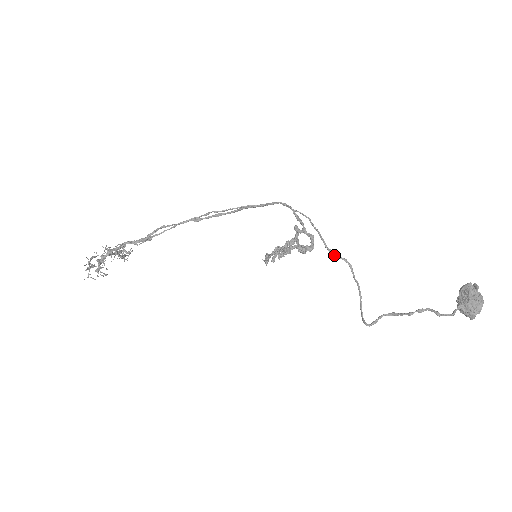
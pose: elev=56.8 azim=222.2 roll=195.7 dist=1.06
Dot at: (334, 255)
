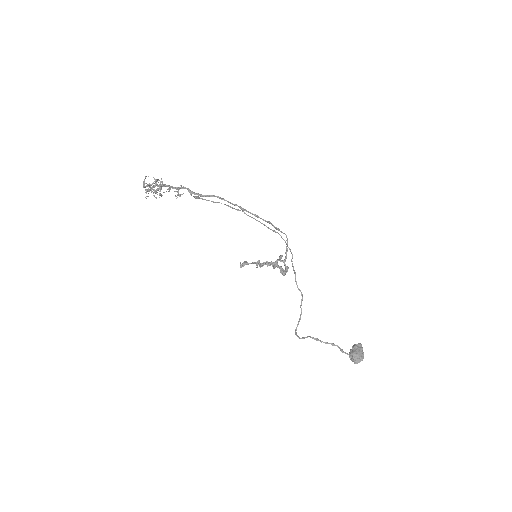
Dot at: occluded
